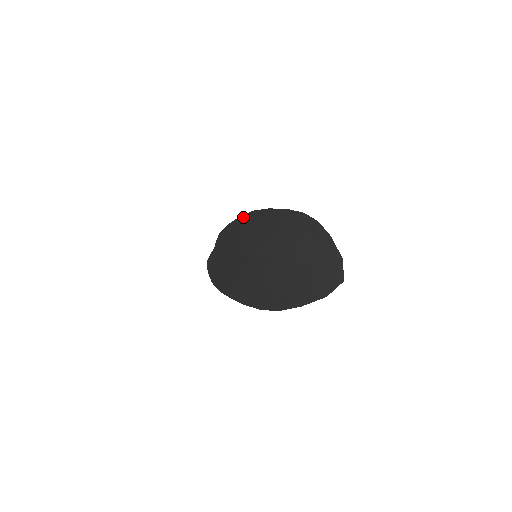
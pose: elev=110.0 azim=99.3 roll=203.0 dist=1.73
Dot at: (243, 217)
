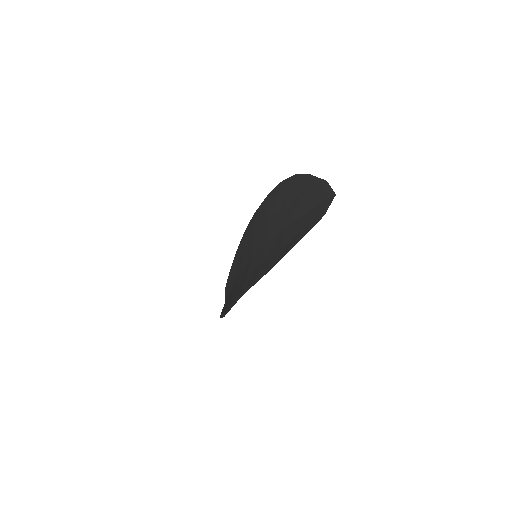
Dot at: (238, 247)
